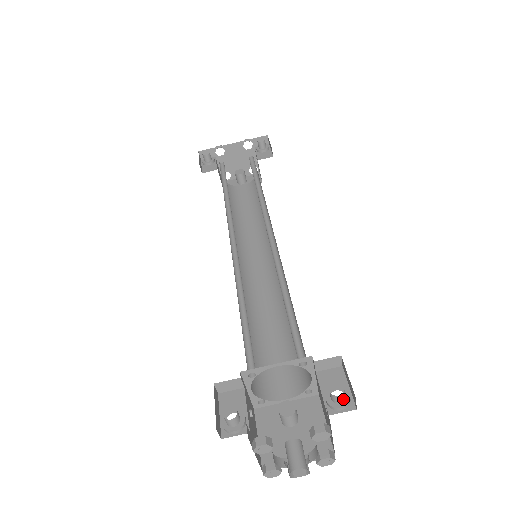
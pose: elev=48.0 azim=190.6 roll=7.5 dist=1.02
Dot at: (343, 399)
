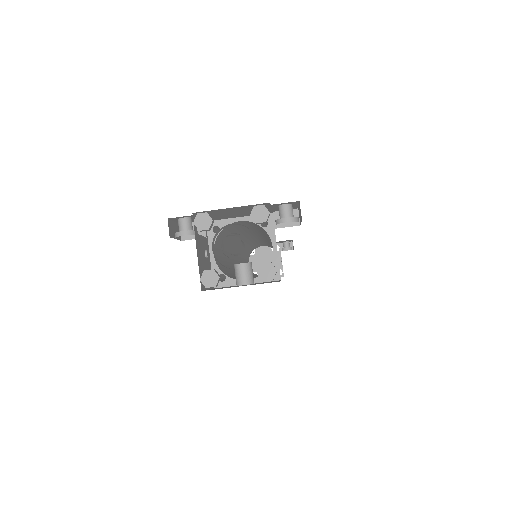
Dot at: (290, 214)
